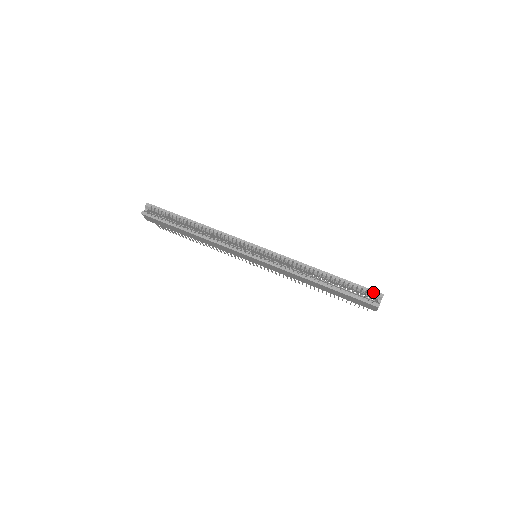
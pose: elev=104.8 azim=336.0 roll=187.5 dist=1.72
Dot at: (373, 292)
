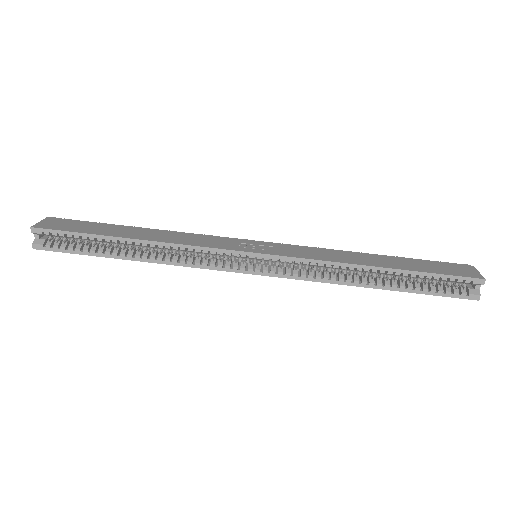
Dot at: (468, 280)
